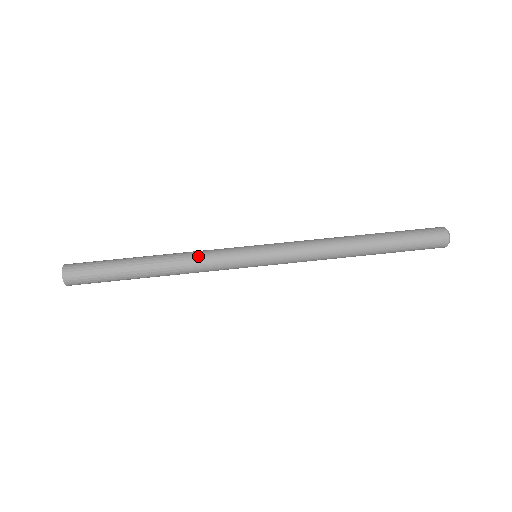
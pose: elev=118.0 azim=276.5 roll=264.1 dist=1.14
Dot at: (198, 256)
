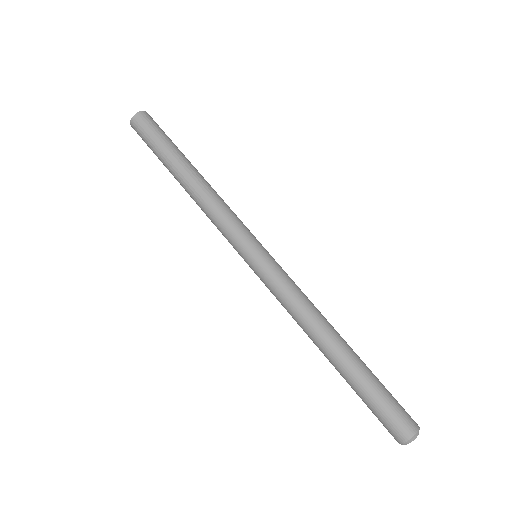
Dot at: (212, 210)
